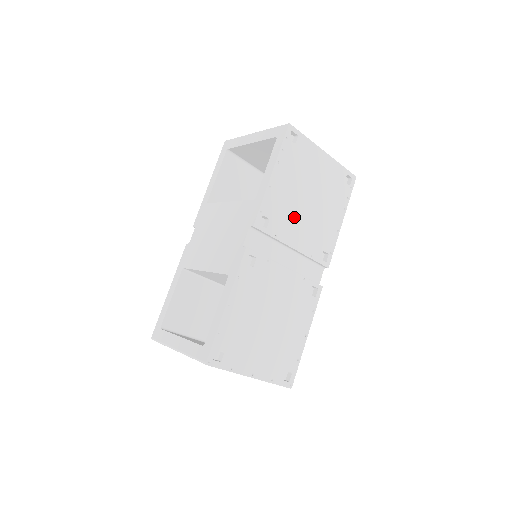
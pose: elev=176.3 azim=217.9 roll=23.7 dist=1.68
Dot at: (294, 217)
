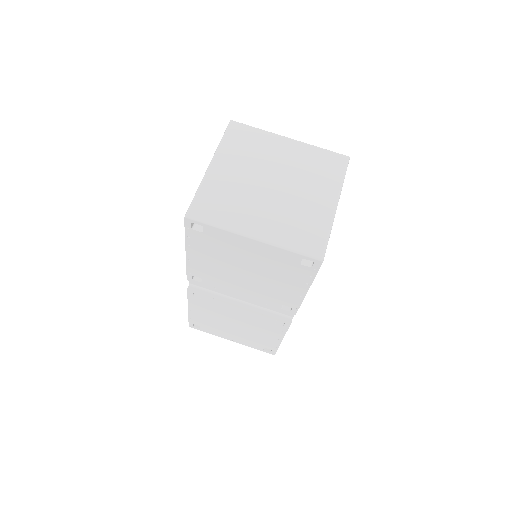
Dot at: (231, 280)
